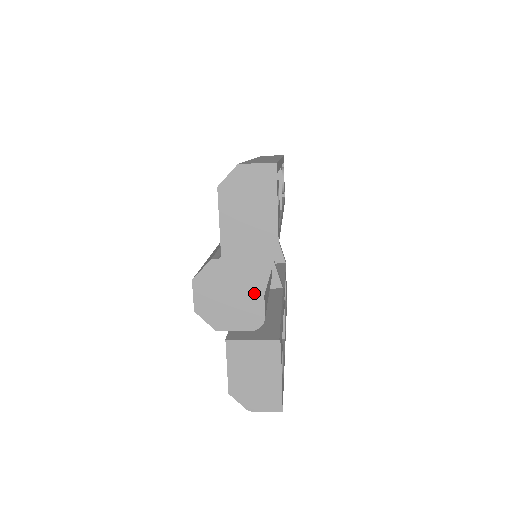
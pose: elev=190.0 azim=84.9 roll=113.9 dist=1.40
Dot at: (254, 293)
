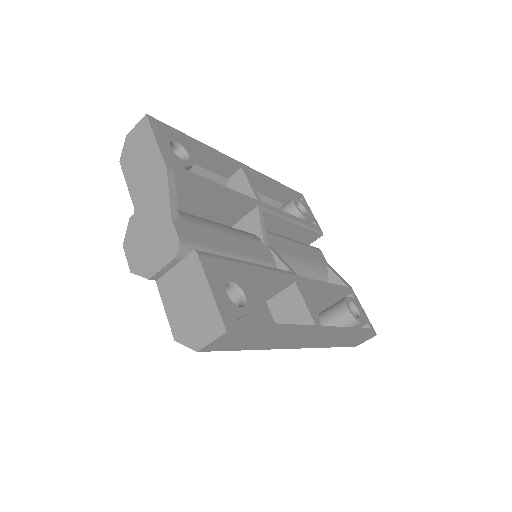
Dot at: (164, 222)
